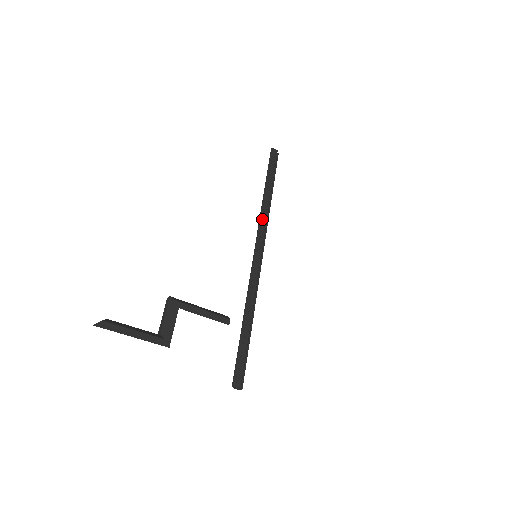
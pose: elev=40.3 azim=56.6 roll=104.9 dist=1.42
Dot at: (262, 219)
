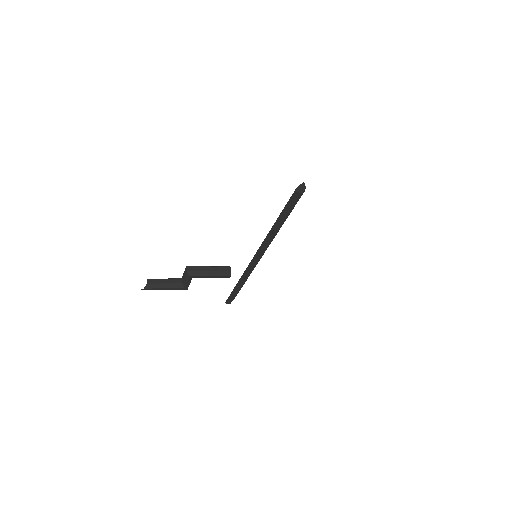
Dot at: (265, 243)
